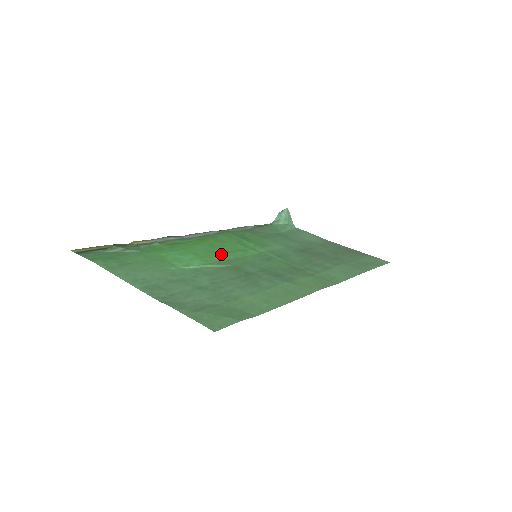
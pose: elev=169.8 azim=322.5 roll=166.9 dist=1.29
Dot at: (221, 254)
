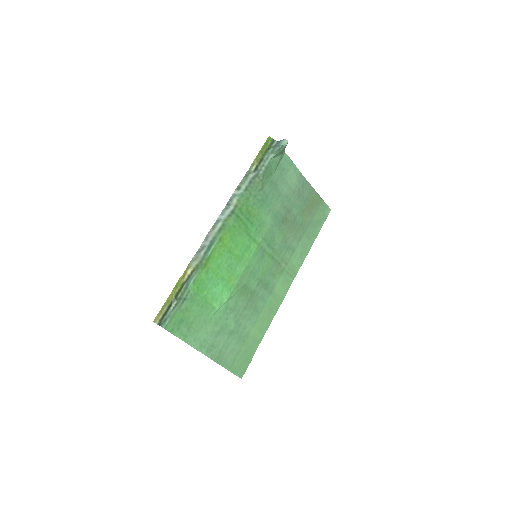
Dot at: (237, 268)
